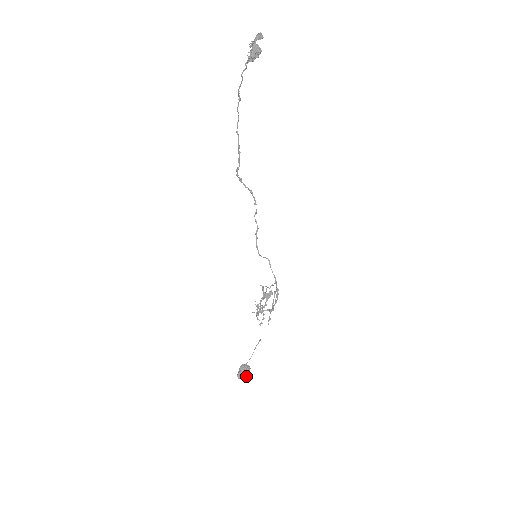
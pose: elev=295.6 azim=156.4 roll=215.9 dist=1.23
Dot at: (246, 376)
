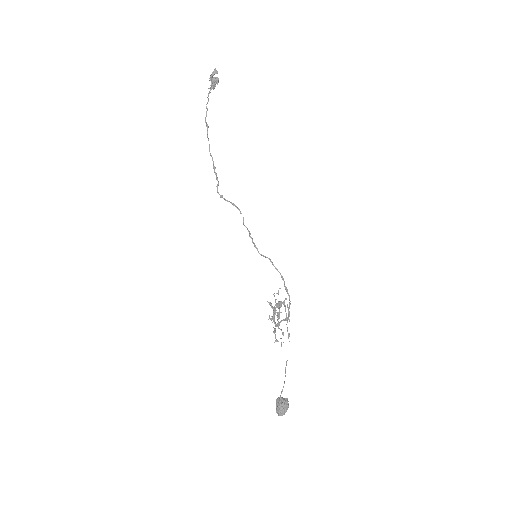
Dot at: (287, 409)
